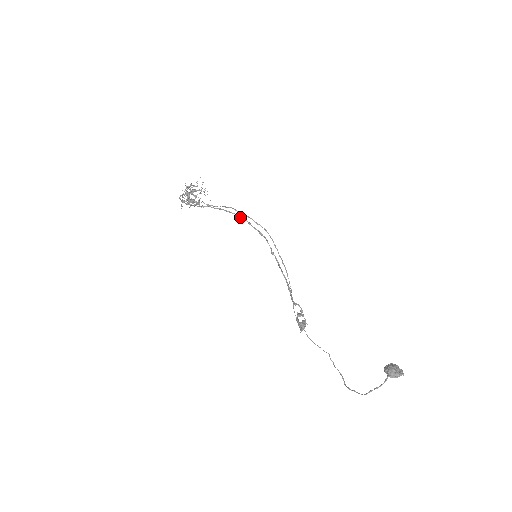
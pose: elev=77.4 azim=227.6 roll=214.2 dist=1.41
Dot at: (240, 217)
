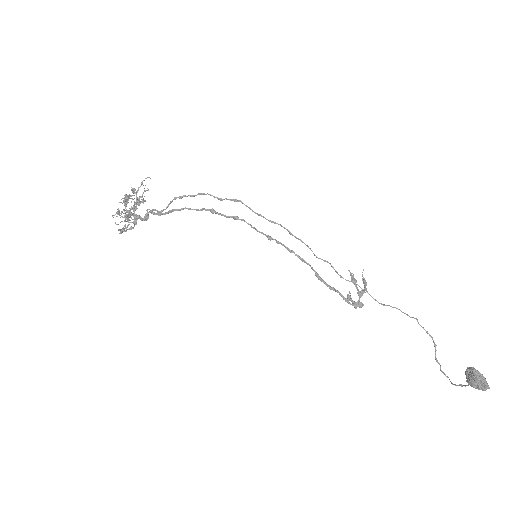
Dot at: (196, 210)
